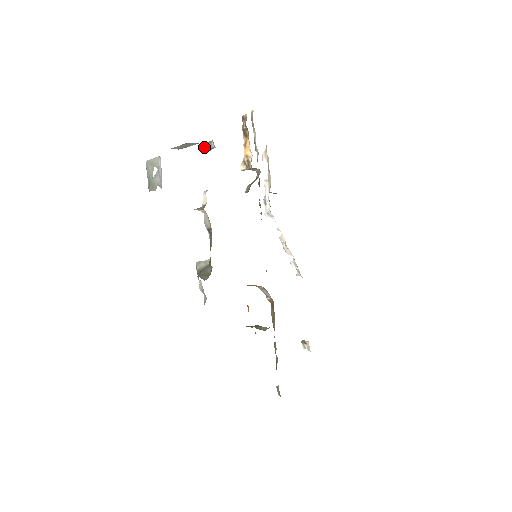
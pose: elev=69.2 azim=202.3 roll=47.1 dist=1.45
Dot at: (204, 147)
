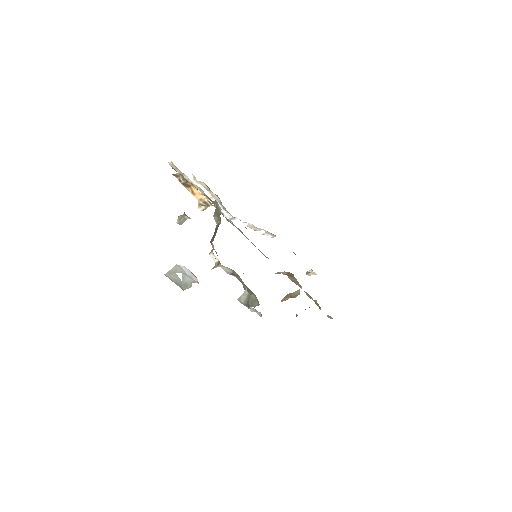
Dot at: (179, 224)
